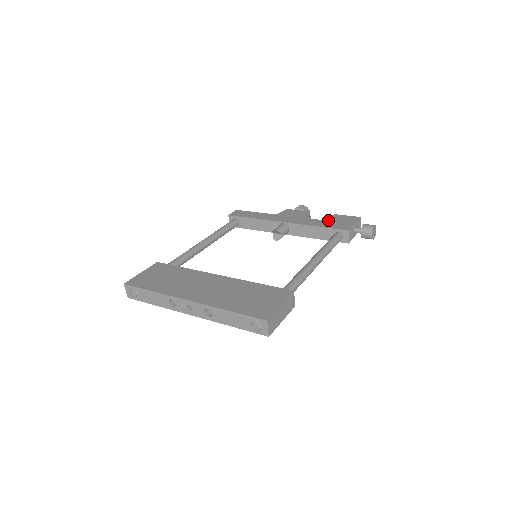
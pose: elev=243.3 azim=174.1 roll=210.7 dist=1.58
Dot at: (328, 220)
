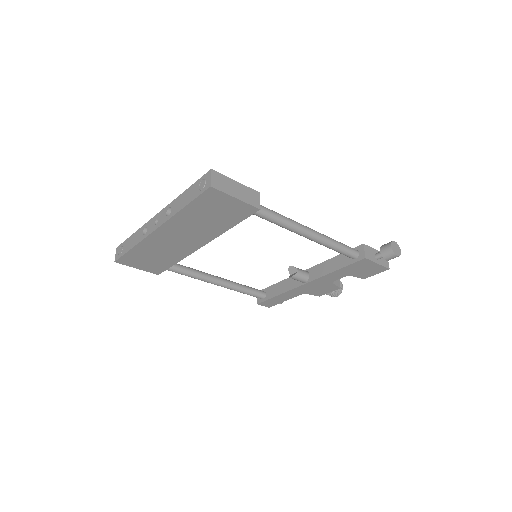
Dot at: occluded
